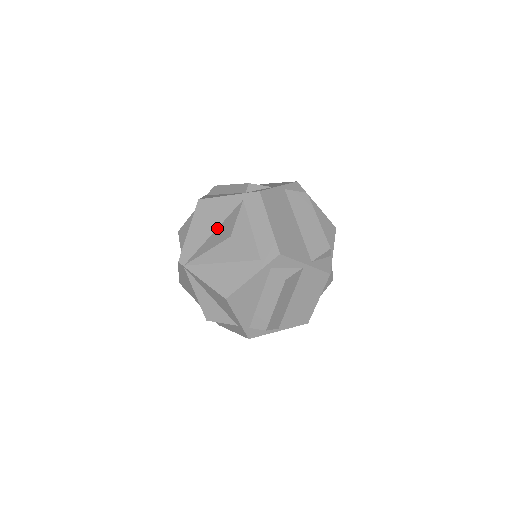
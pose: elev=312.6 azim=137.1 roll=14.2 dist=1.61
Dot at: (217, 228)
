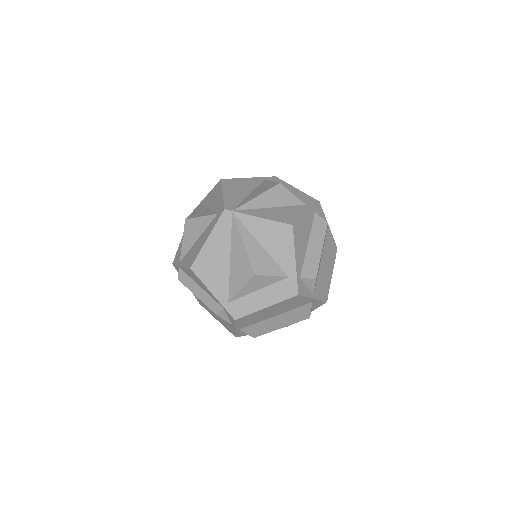
Dot at: (252, 191)
